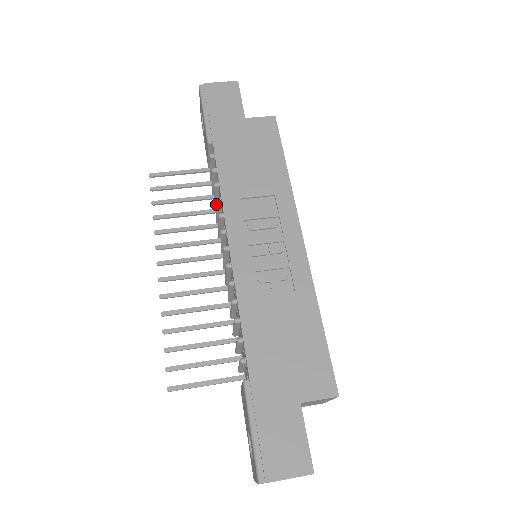
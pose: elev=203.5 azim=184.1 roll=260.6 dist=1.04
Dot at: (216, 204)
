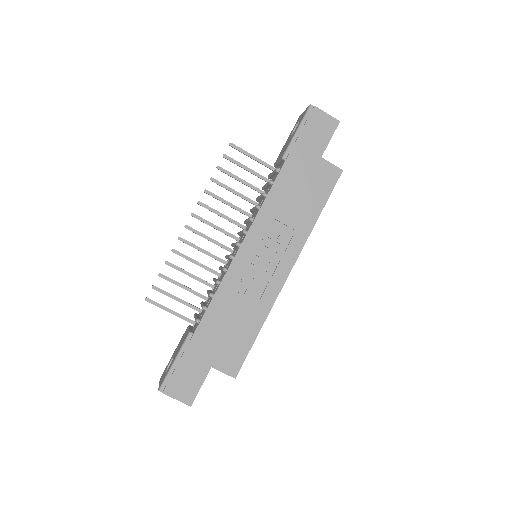
Dot at: (255, 207)
